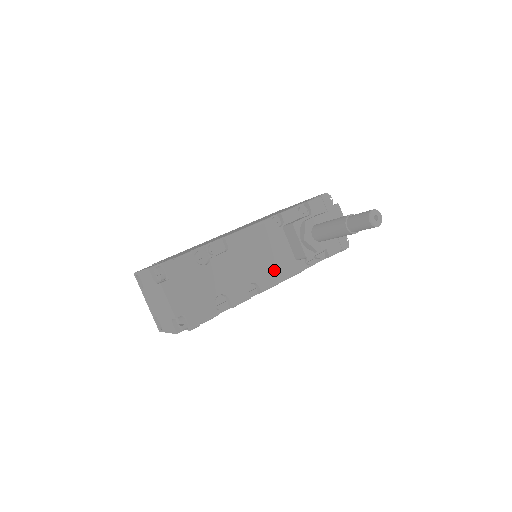
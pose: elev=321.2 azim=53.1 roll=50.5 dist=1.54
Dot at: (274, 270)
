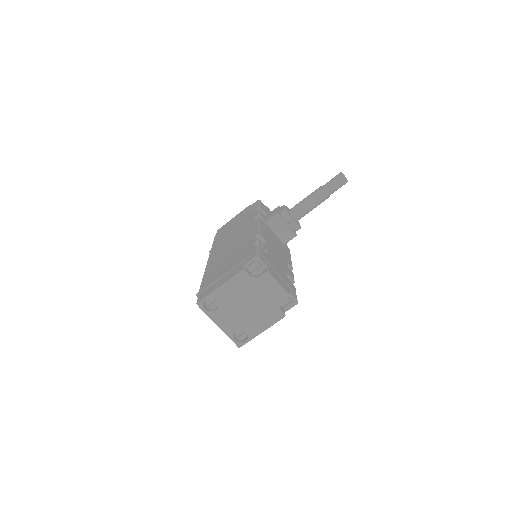
Dot at: (285, 253)
